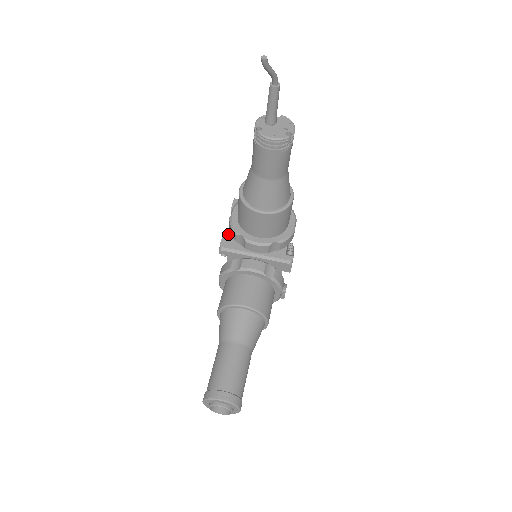
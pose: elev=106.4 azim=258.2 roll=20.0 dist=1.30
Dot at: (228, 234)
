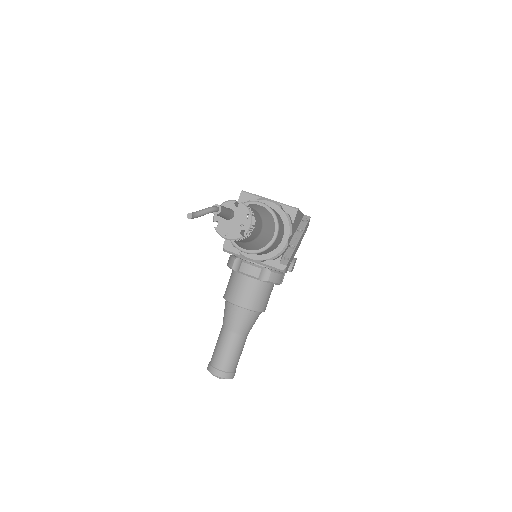
Dot at: occluded
